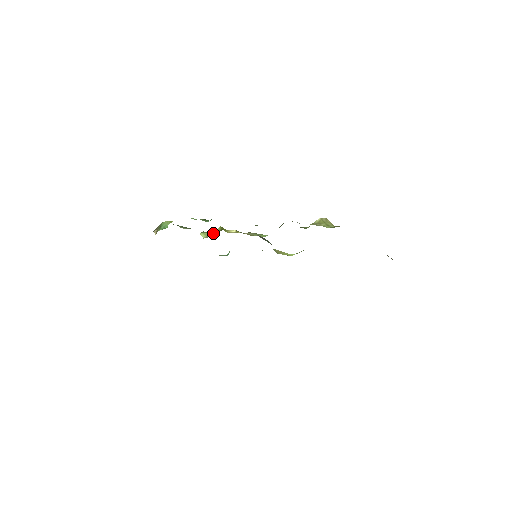
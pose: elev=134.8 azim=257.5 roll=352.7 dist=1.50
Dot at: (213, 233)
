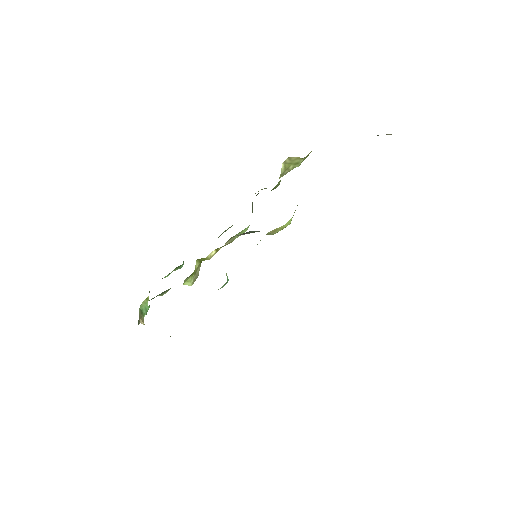
Dot at: (196, 273)
